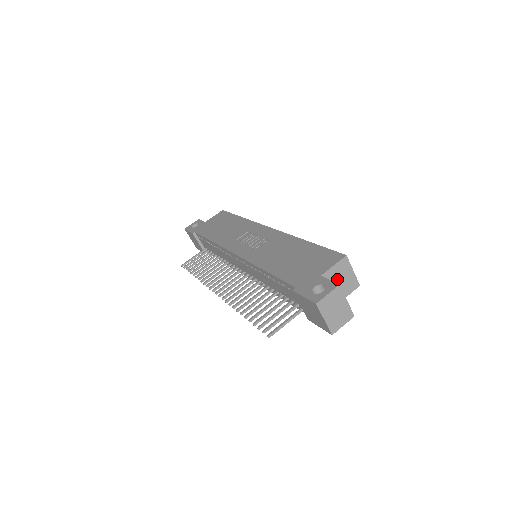
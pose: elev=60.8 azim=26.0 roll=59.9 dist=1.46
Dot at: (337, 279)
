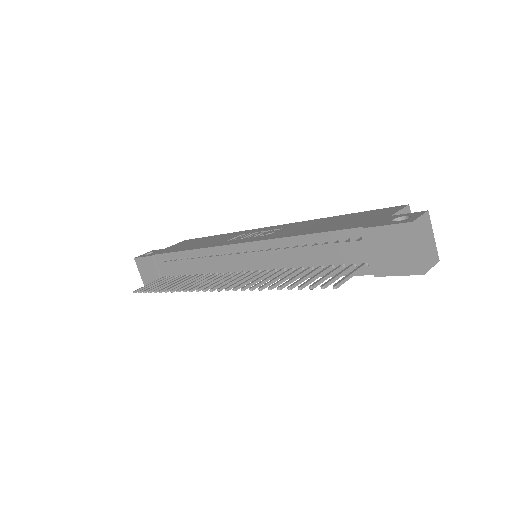
Dot at: occluded
